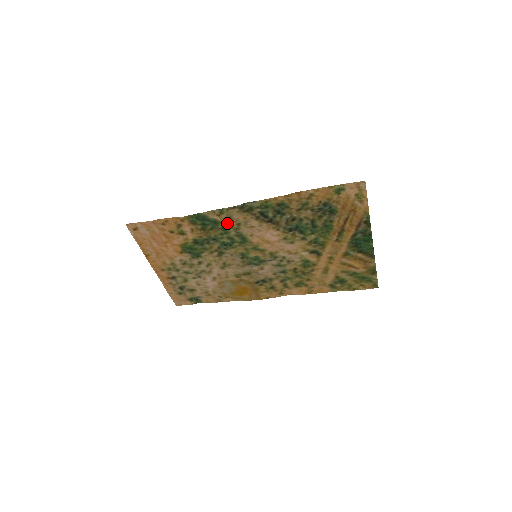
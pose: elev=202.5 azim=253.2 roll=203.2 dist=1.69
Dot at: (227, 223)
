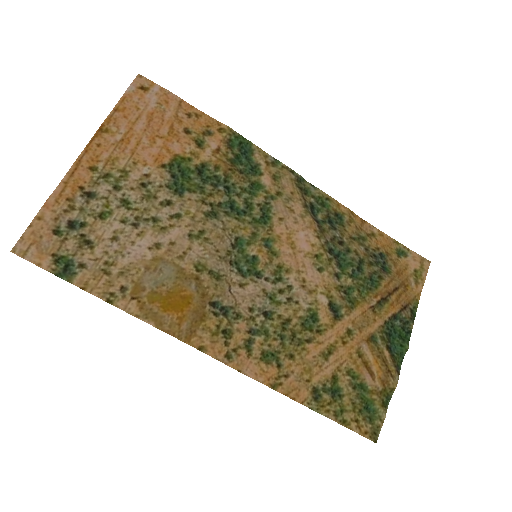
Dot at: (268, 180)
